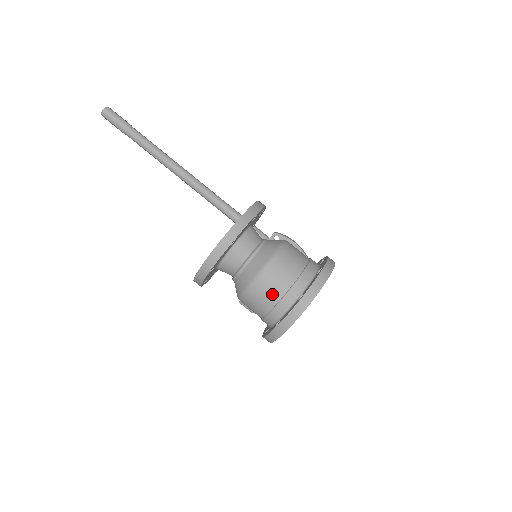
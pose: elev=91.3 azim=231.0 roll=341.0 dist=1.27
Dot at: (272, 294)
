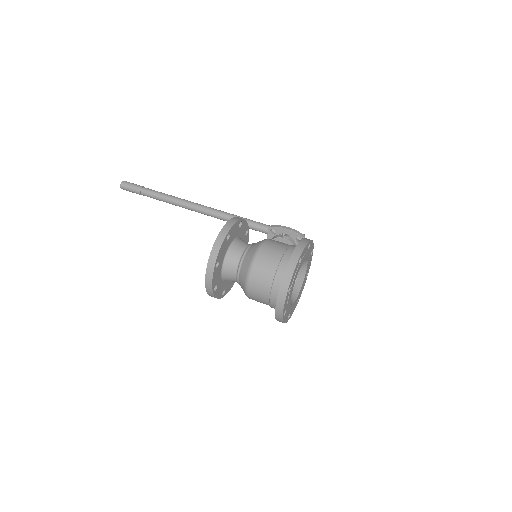
Dot at: (263, 291)
